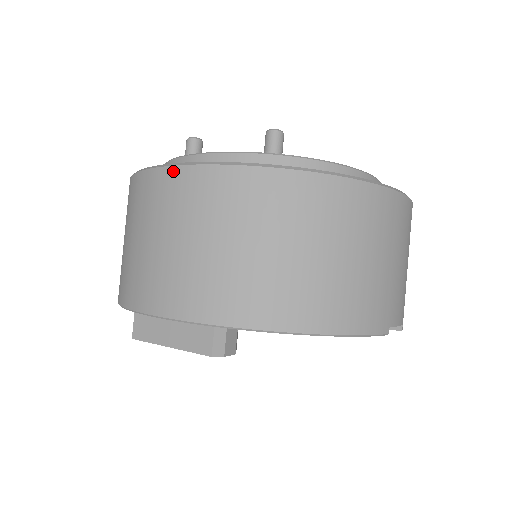
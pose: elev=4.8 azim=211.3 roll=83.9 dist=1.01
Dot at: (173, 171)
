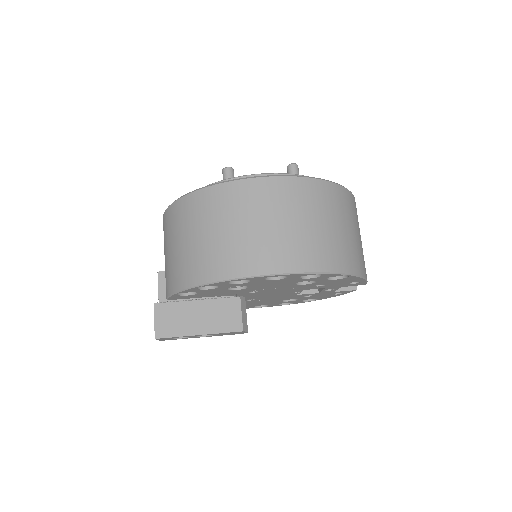
Dot at: (262, 180)
